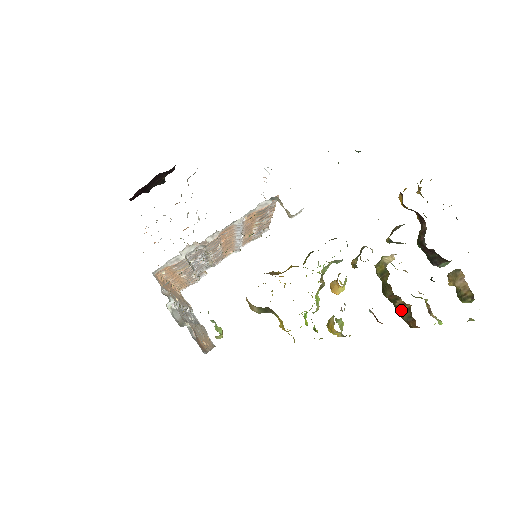
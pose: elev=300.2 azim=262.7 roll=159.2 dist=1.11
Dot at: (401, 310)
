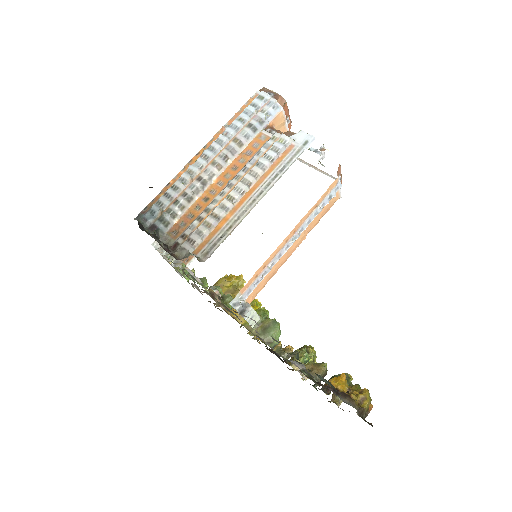
Dot at: occluded
